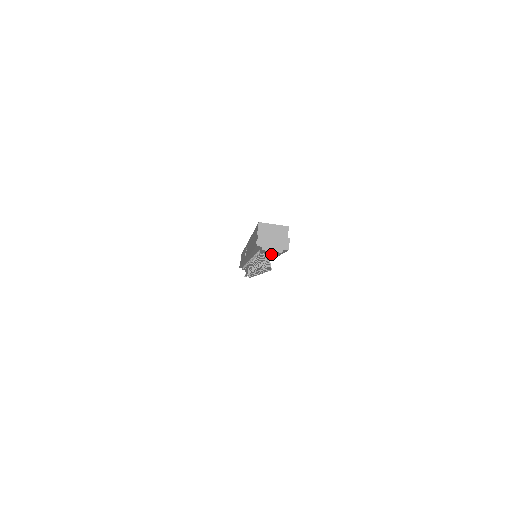
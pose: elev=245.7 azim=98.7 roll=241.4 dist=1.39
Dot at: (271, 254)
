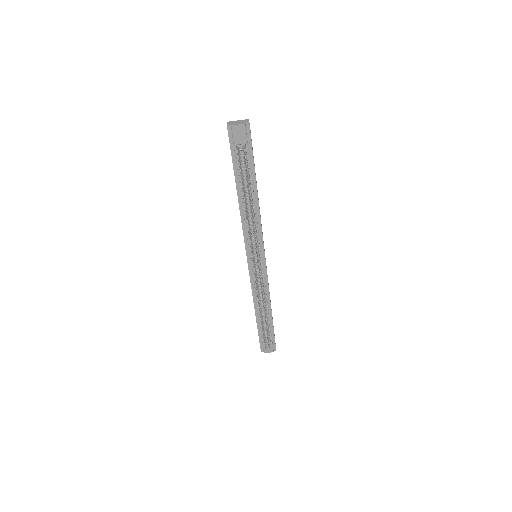
Dot at: occluded
